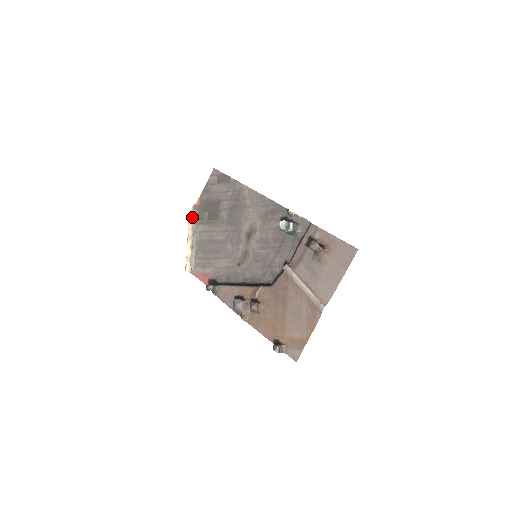
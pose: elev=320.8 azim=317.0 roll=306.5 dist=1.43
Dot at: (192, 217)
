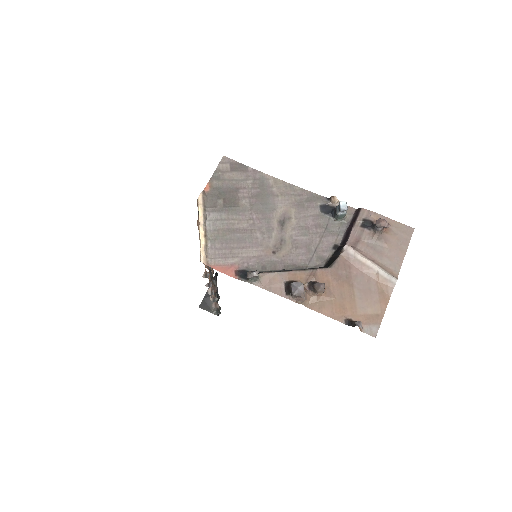
Dot at: (202, 203)
